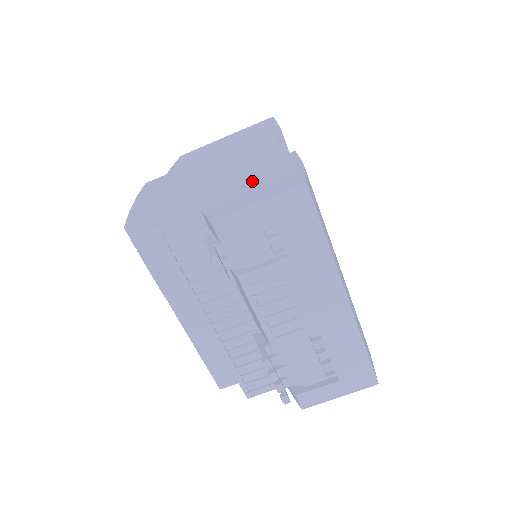
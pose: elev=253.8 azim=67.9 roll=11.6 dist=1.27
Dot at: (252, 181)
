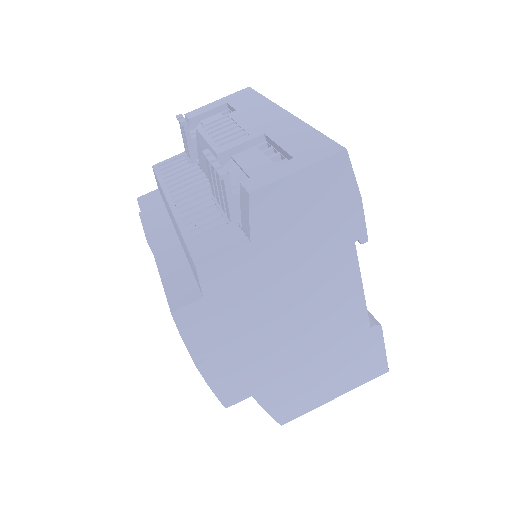
Dot at: occluded
